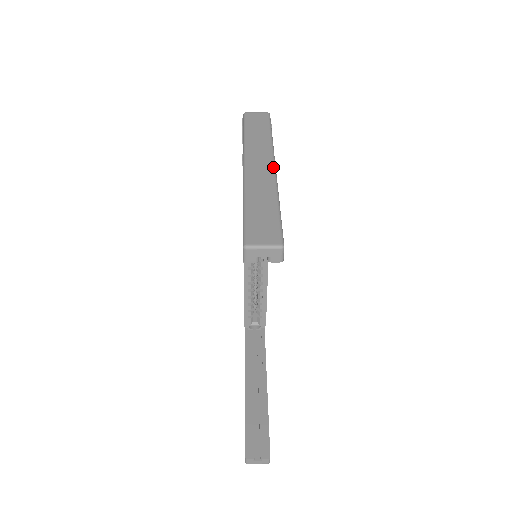
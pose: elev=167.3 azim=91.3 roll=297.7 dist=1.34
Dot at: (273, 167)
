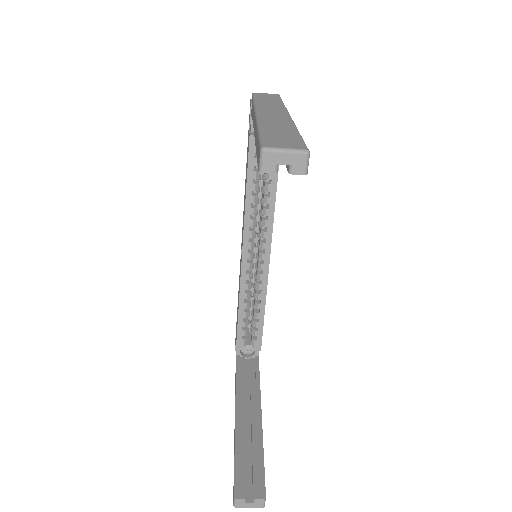
Dot at: (288, 115)
